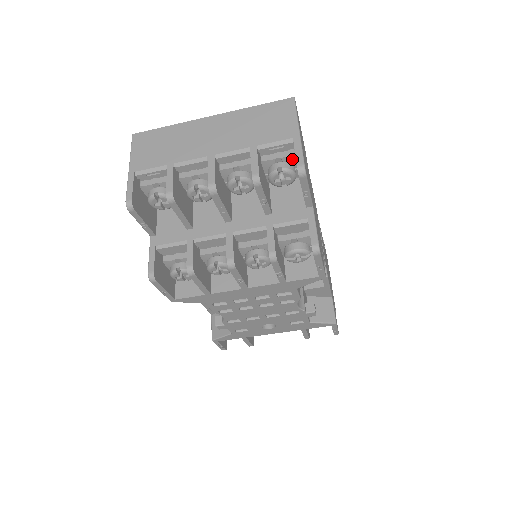
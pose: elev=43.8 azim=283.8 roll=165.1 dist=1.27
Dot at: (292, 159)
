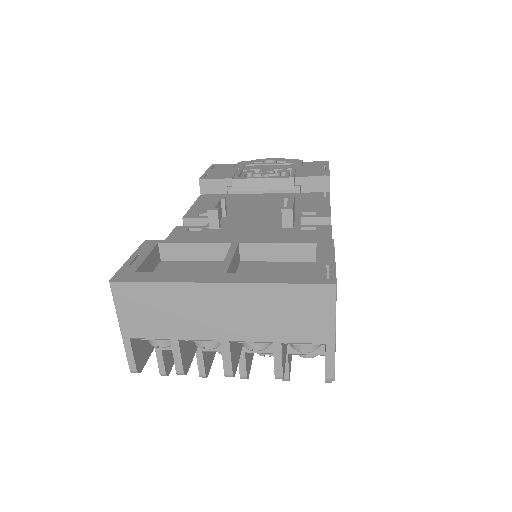
Dot at: occluded
